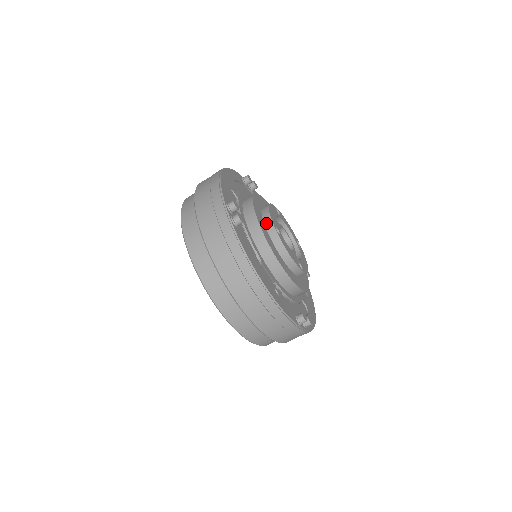
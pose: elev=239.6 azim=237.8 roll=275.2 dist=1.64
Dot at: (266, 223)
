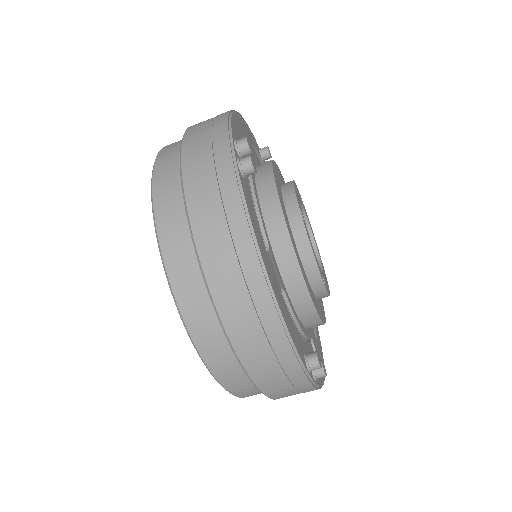
Dot at: (286, 199)
